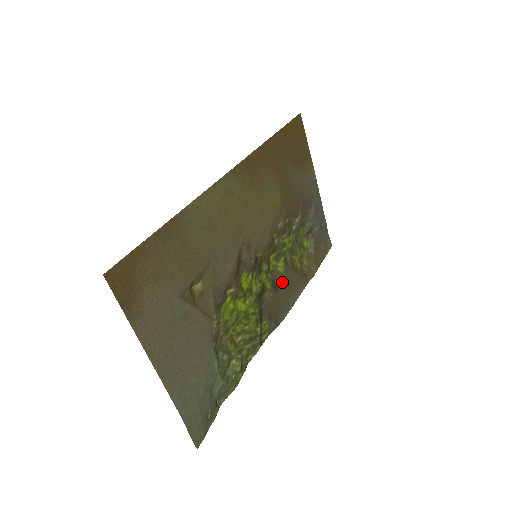
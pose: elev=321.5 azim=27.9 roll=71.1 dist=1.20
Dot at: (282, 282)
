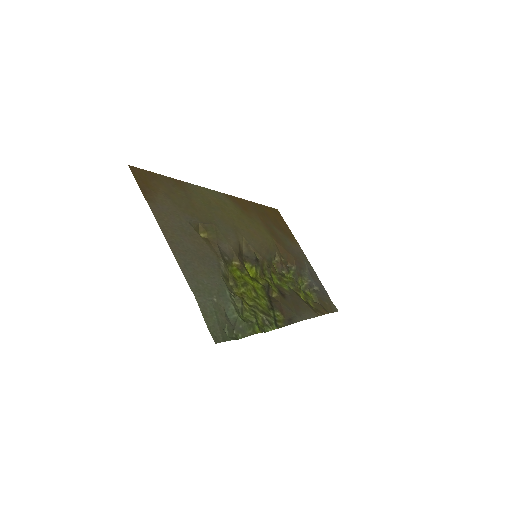
Dot at: (289, 295)
